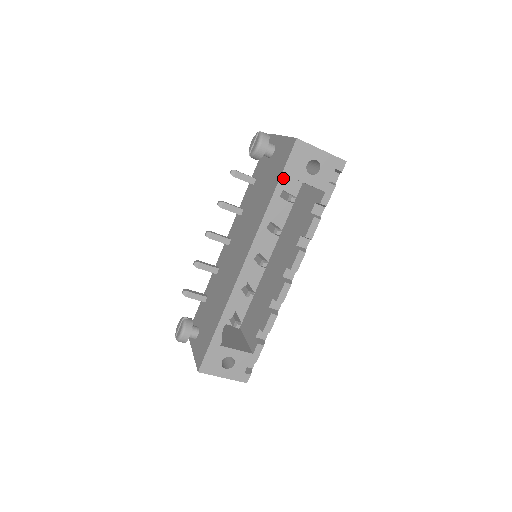
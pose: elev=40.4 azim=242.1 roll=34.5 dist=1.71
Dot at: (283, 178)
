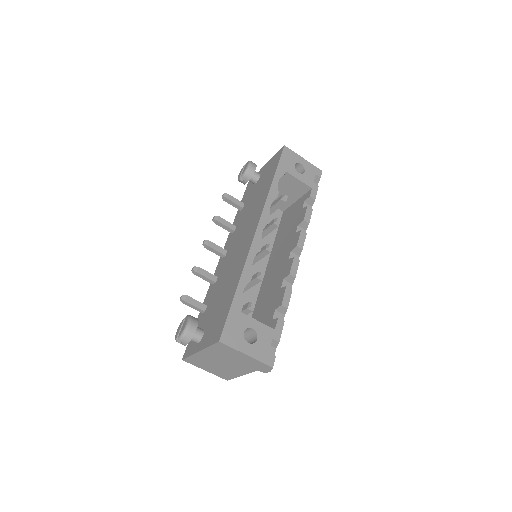
Dot at: (279, 169)
